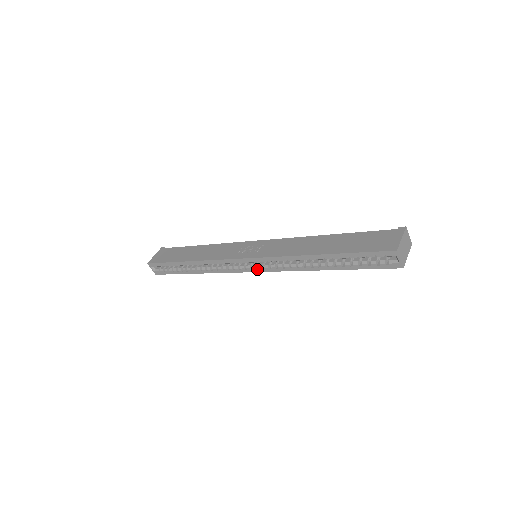
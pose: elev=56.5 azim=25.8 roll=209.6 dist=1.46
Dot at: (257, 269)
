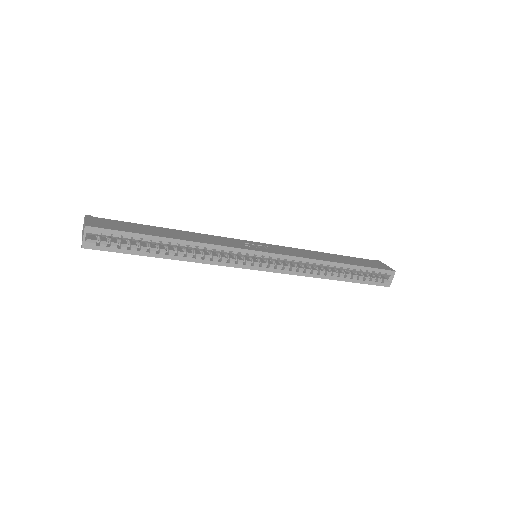
Dot at: (267, 267)
